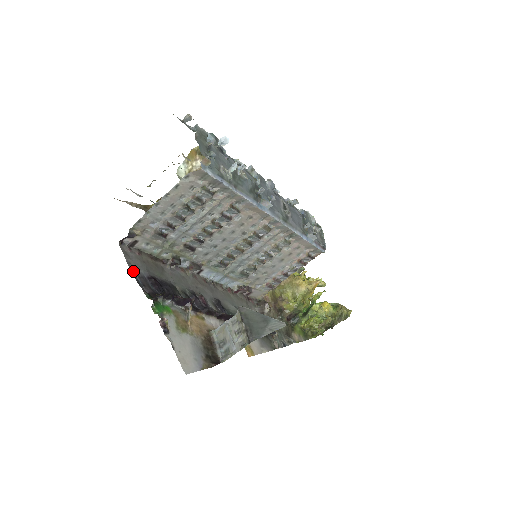
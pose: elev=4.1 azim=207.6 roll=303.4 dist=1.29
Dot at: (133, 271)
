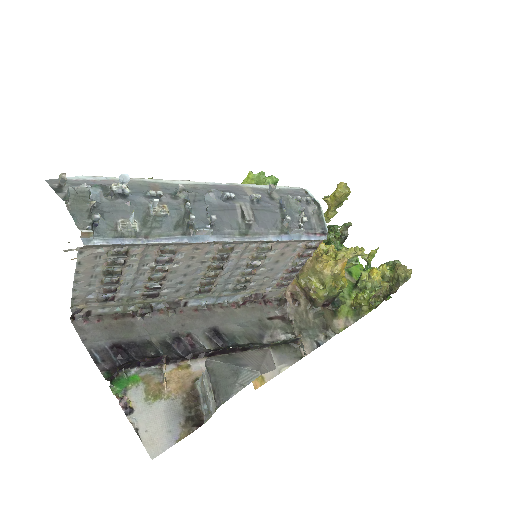
Dot at: (89, 349)
